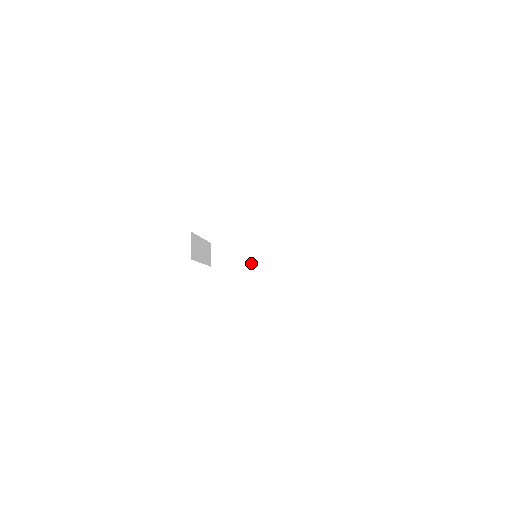
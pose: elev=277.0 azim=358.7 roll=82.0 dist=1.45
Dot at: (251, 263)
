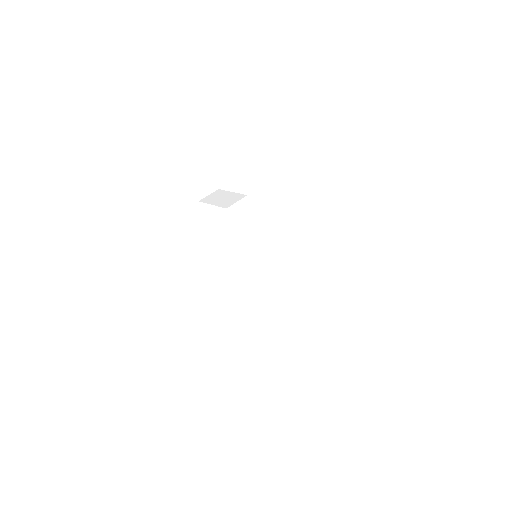
Dot at: (227, 207)
